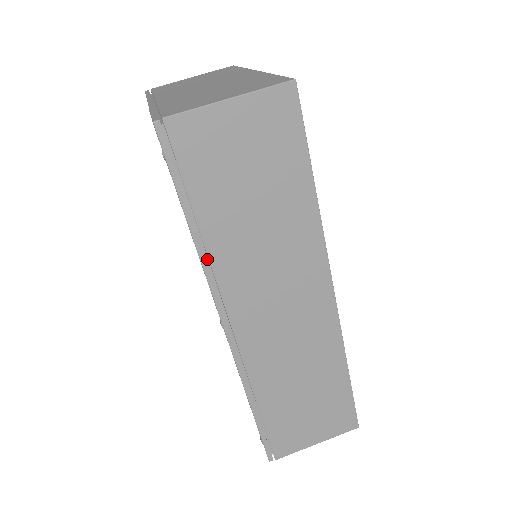
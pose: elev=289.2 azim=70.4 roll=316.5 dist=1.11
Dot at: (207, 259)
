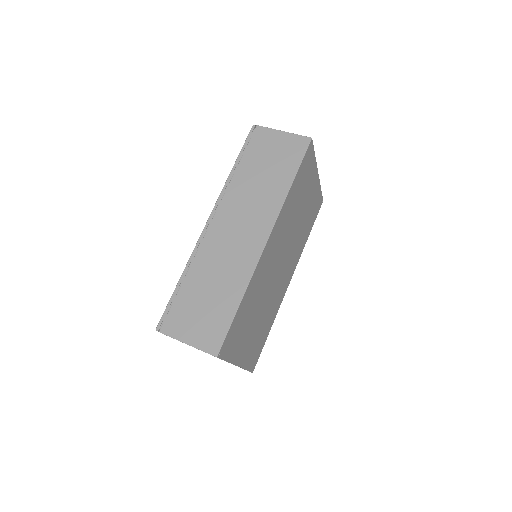
Dot at: (229, 186)
